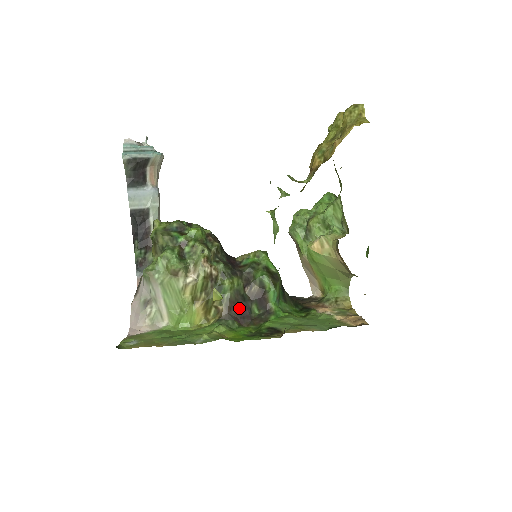
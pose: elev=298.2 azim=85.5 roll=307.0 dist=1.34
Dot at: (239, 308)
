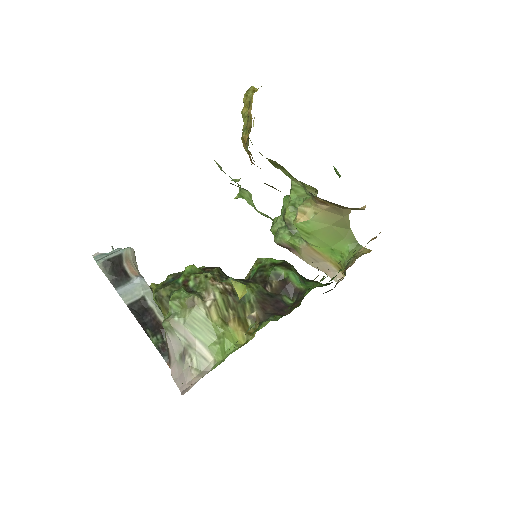
Dot at: (272, 305)
